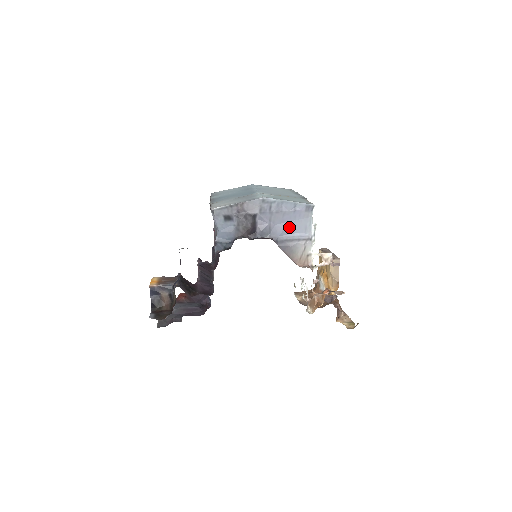
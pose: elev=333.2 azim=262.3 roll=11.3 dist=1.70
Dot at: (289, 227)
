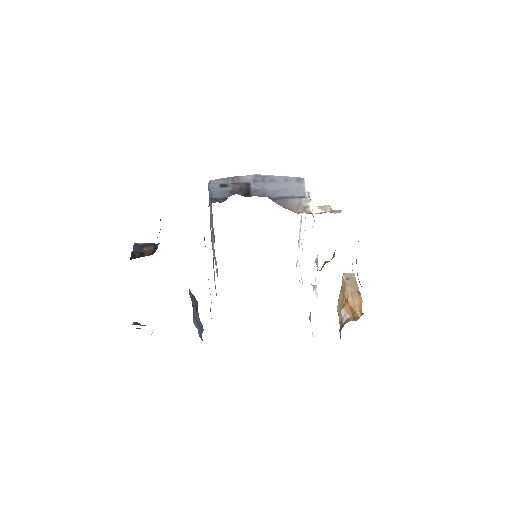
Dot at: (283, 192)
